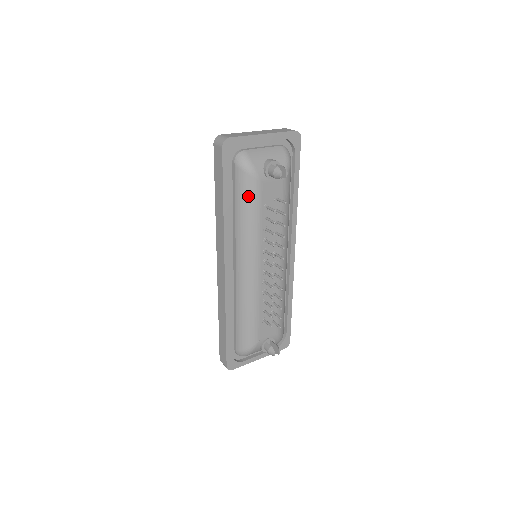
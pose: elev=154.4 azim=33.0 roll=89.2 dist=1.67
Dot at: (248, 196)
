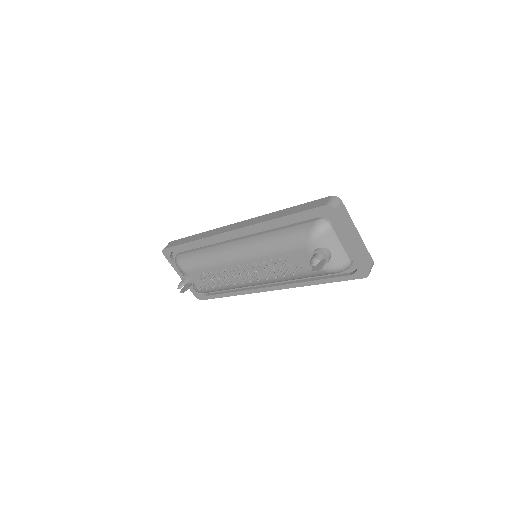
Dot at: (292, 239)
